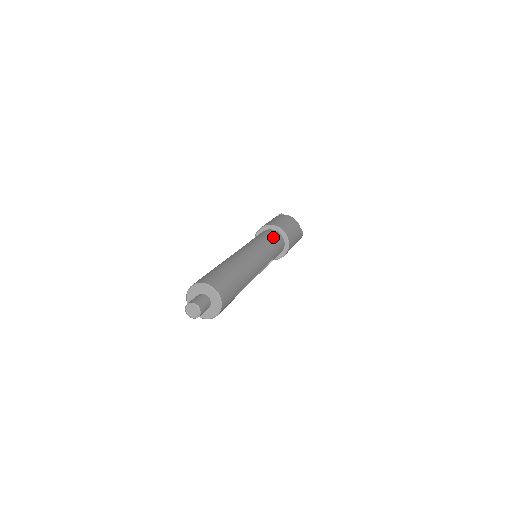
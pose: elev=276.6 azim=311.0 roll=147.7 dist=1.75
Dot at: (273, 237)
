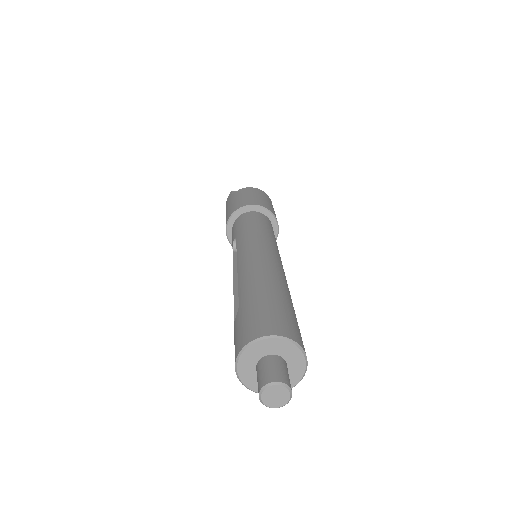
Dot at: (258, 220)
